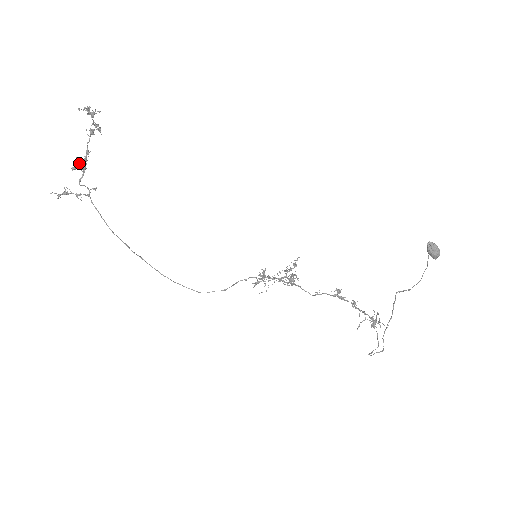
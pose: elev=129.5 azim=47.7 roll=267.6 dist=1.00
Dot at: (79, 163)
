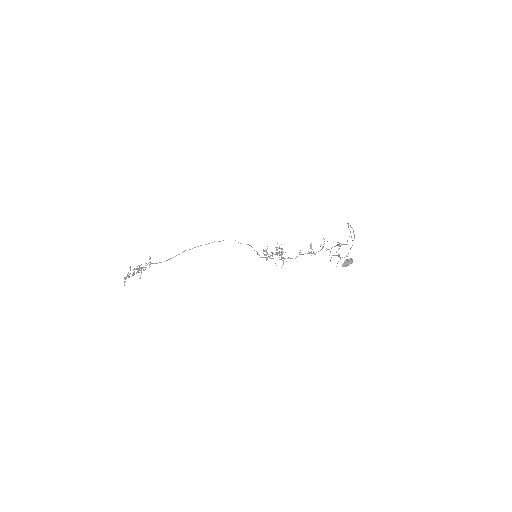
Dot at: occluded
